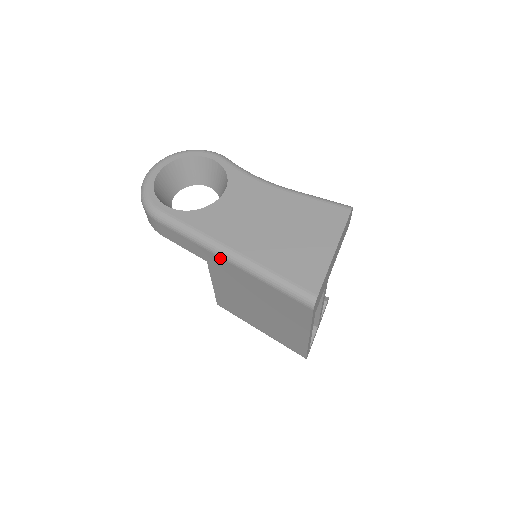
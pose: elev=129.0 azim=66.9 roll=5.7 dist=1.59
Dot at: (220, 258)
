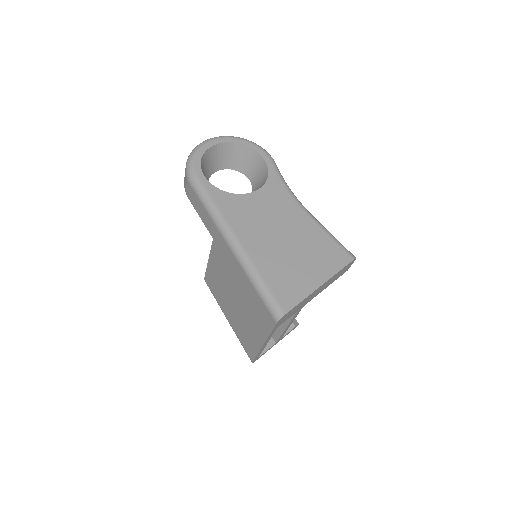
Dot at: (225, 241)
